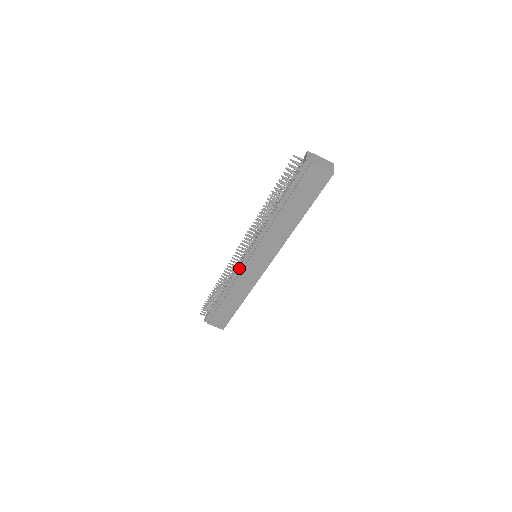
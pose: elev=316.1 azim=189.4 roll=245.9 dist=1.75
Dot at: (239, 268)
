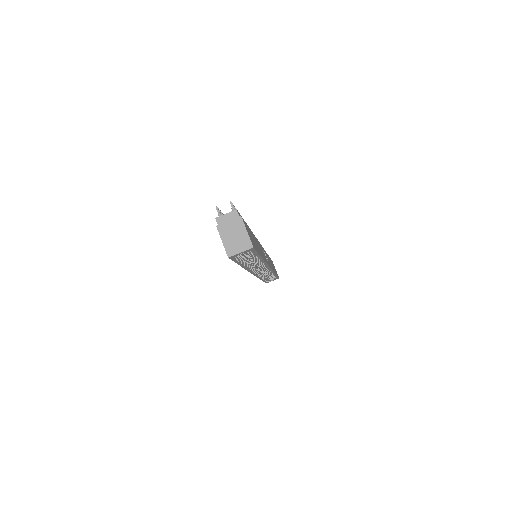
Dot at: occluded
